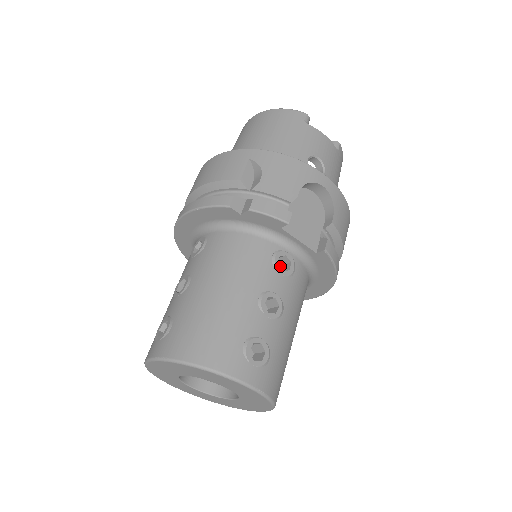
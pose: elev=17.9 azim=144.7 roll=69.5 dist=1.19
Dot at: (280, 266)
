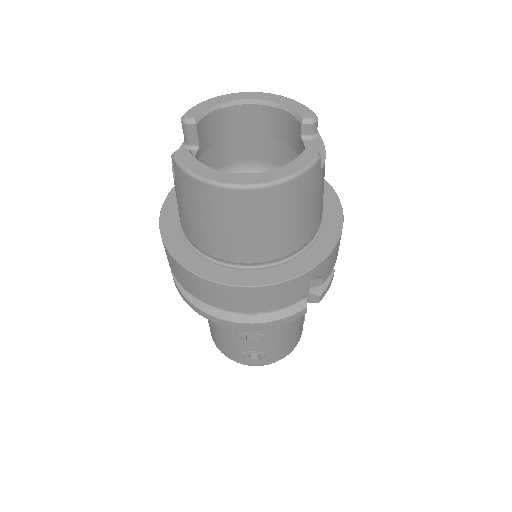
Dot at: occluded
